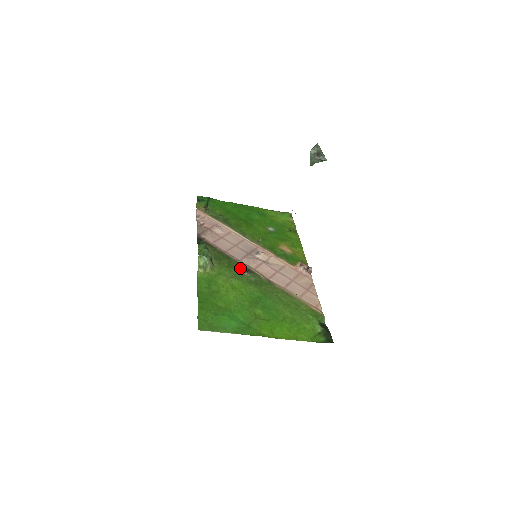
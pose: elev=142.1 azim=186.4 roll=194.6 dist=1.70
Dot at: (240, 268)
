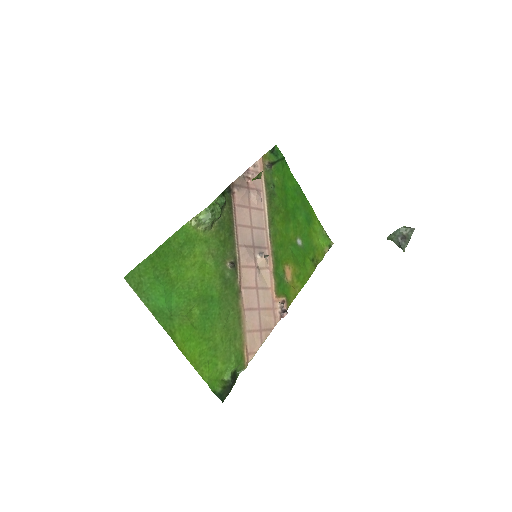
Dot at: (230, 253)
